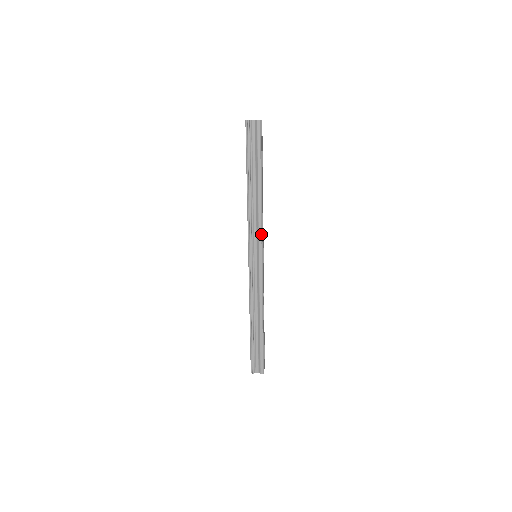
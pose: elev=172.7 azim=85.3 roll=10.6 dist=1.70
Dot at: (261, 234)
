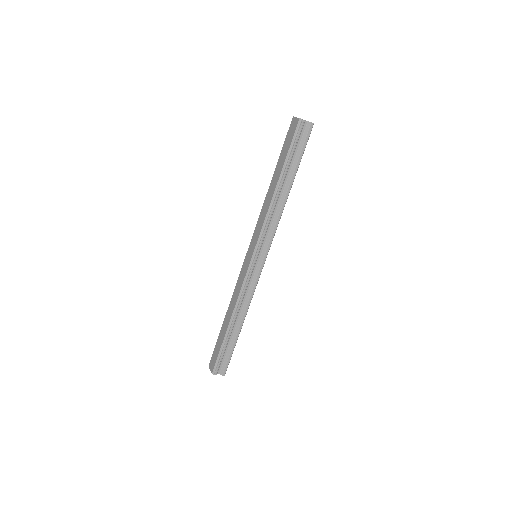
Dot at: (273, 236)
